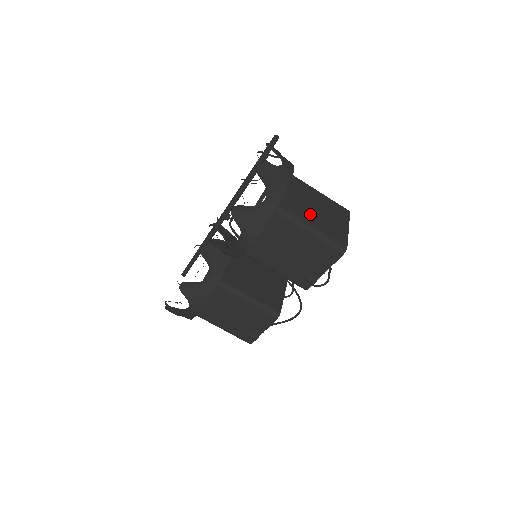
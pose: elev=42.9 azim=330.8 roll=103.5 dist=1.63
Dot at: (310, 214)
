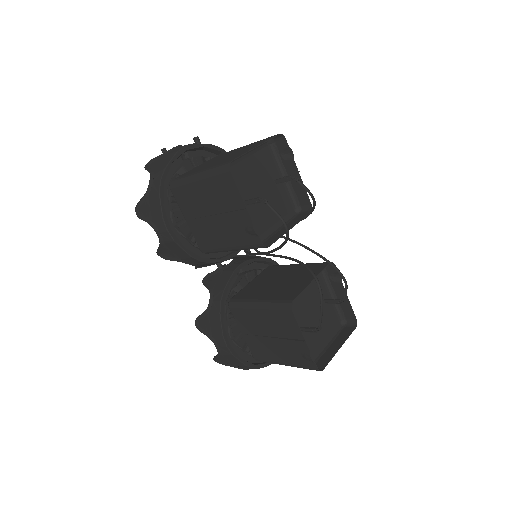
Dot at: (208, 165)
